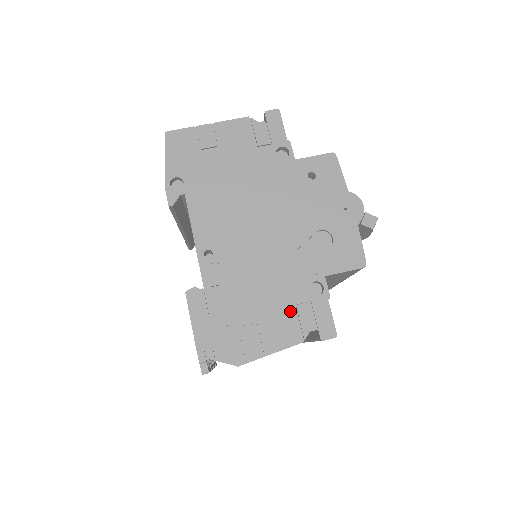
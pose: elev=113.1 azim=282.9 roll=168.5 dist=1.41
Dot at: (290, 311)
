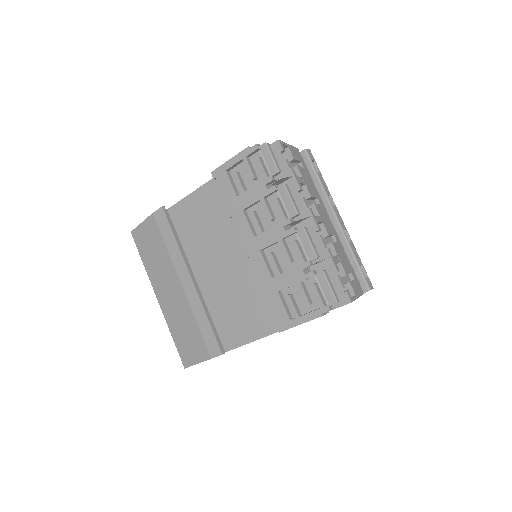
Dot at: occluded
